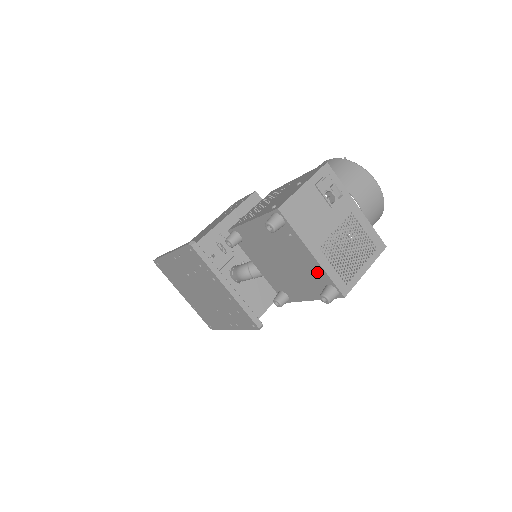
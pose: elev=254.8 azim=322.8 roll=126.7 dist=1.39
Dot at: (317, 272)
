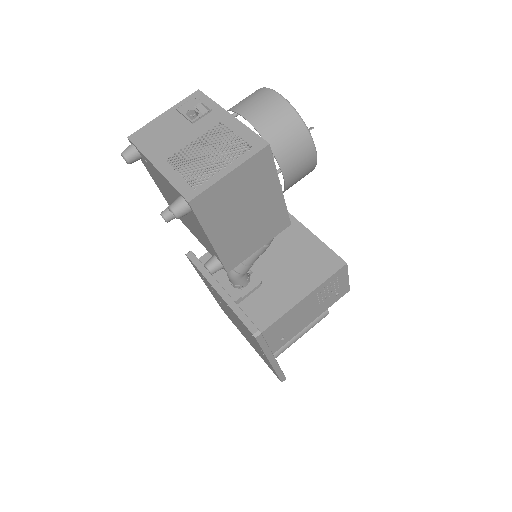
Dot at: (172, 189)
